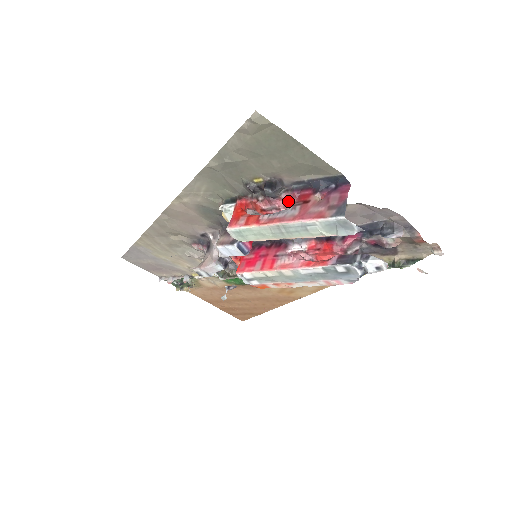
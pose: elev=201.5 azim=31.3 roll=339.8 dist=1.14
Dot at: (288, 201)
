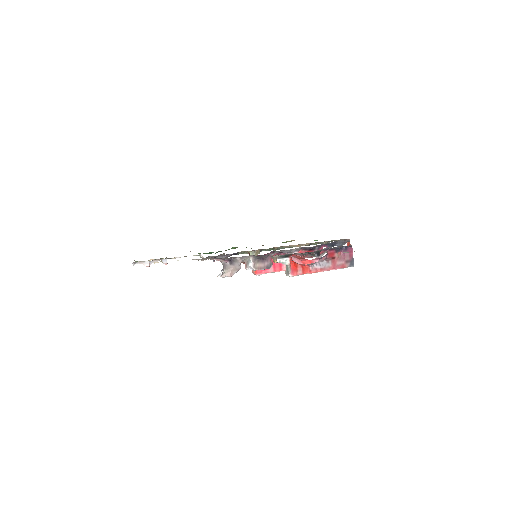
Dot at: occluded
